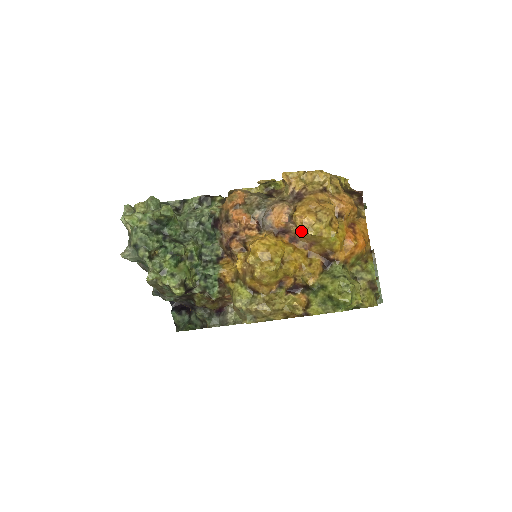
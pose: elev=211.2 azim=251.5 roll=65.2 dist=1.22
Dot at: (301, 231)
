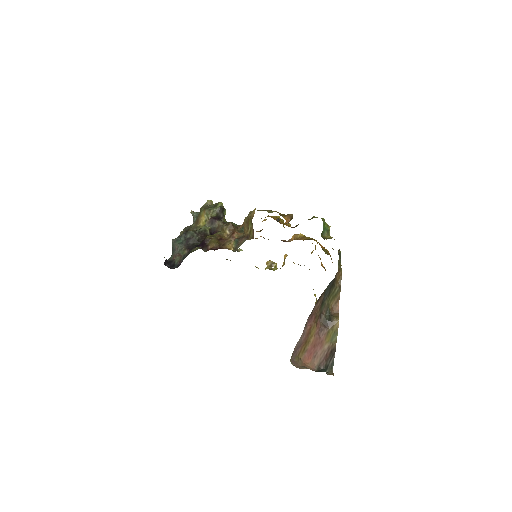
Dot at: (295, 239)
